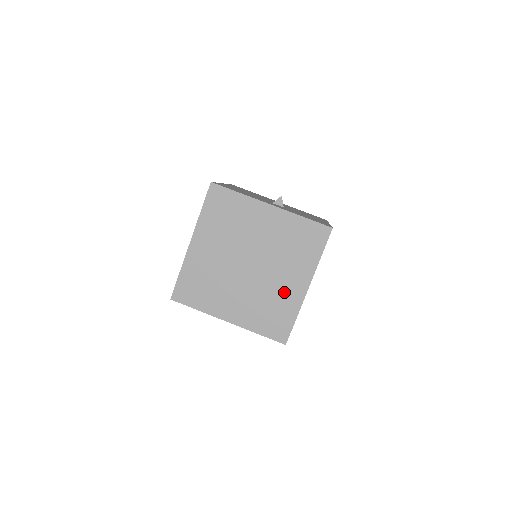
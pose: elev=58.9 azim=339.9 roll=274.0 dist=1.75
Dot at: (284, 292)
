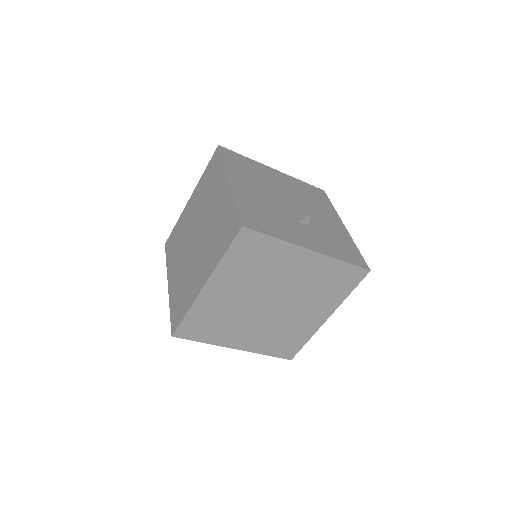
Dot at: (302, 323)
